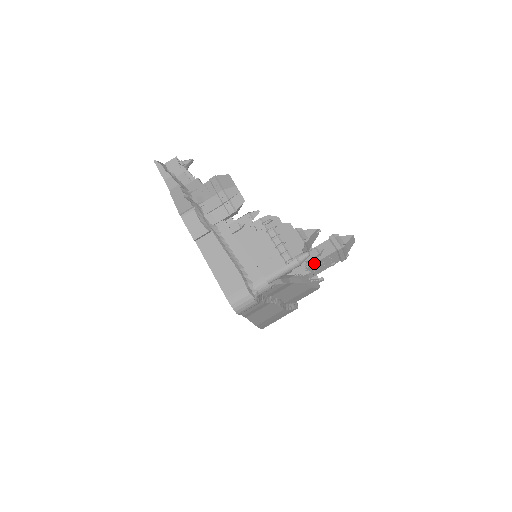
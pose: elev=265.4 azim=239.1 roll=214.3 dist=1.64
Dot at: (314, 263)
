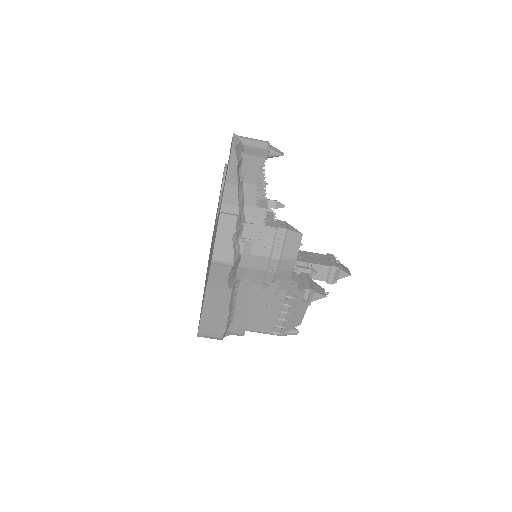
Dot at: occluded
